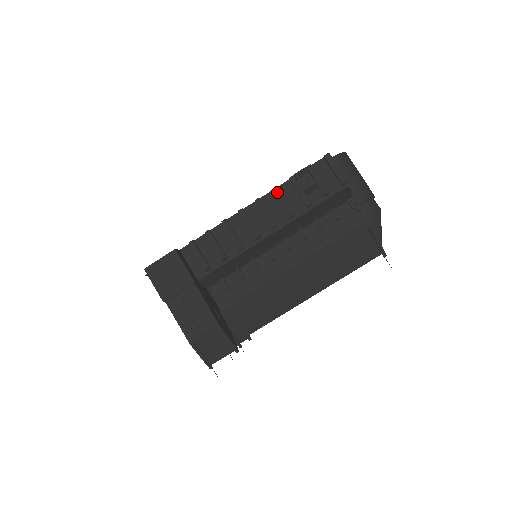
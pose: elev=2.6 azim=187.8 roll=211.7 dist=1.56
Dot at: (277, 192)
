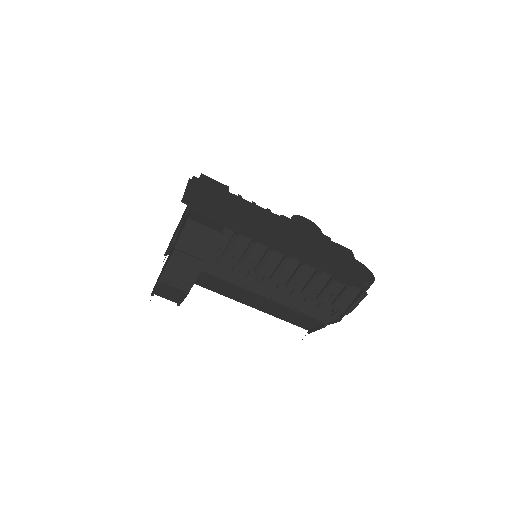
Dot at: (317, 276)
